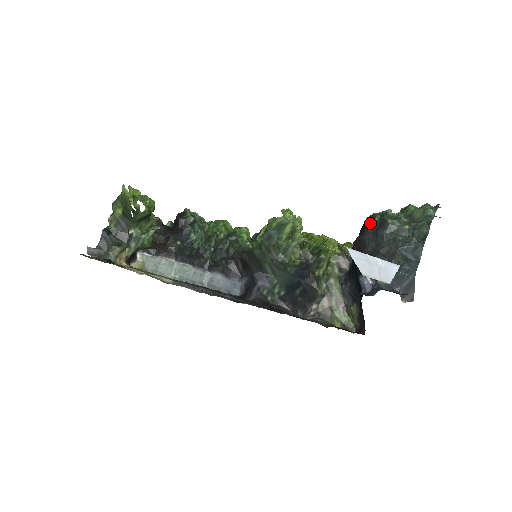
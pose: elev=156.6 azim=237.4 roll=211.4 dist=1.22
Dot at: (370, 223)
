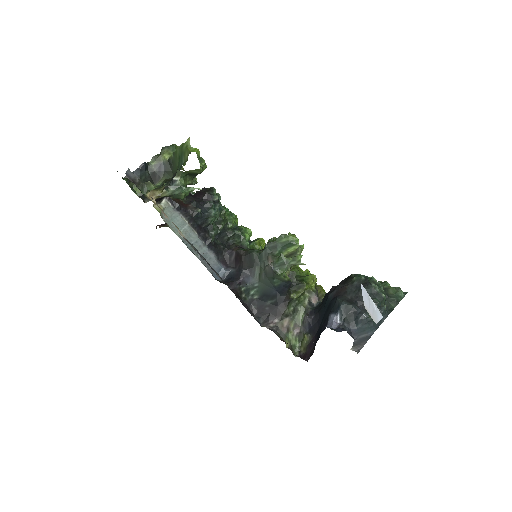
Dot at: (357, 278)
